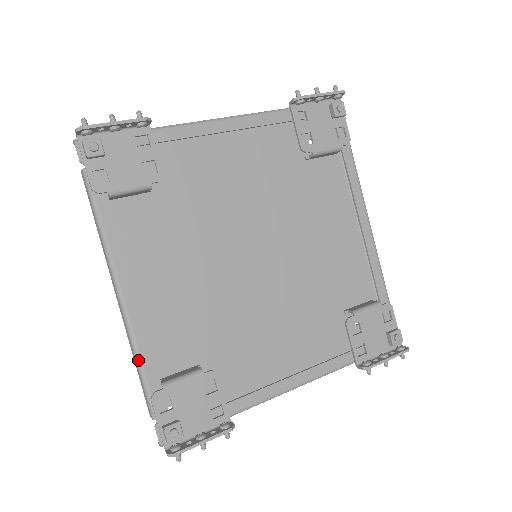
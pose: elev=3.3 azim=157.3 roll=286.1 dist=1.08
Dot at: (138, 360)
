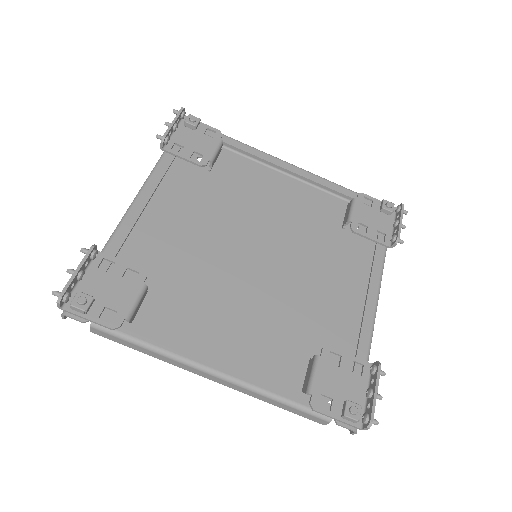
Dot at: (275, 397)
